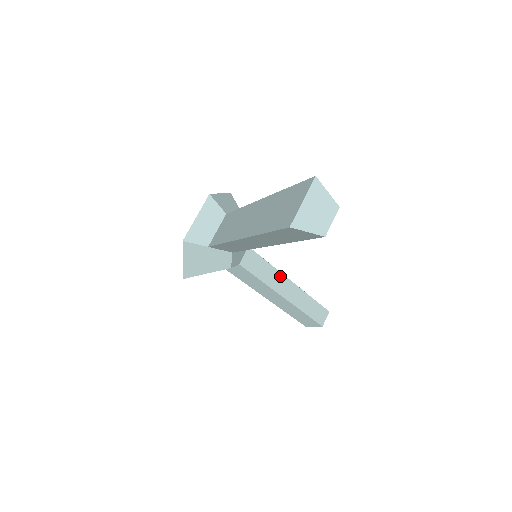
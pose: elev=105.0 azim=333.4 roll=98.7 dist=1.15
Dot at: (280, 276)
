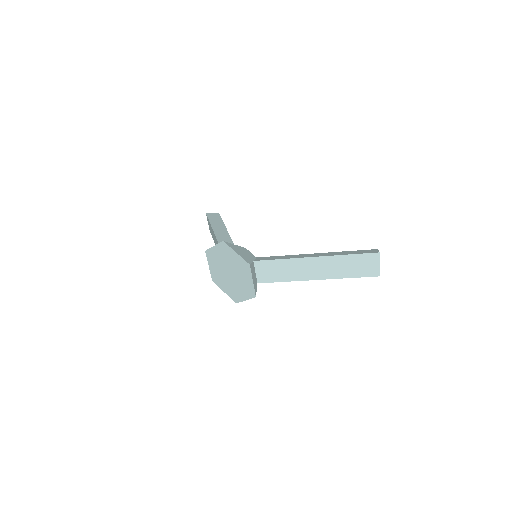
Dot at: occluded
